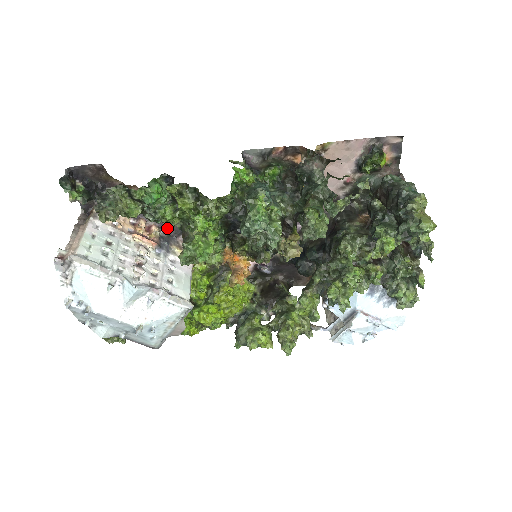
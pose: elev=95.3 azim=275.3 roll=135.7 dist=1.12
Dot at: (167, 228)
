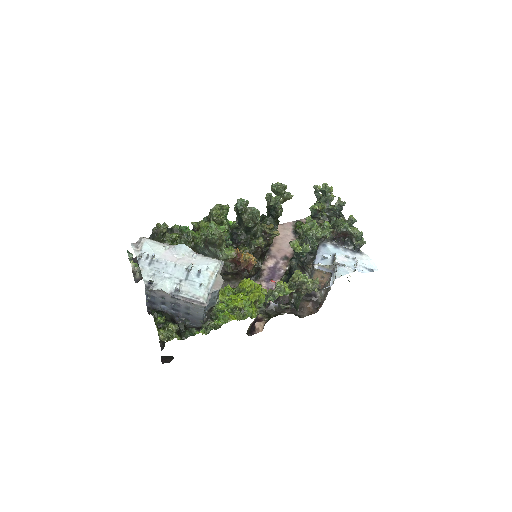
Dot at: occluded
